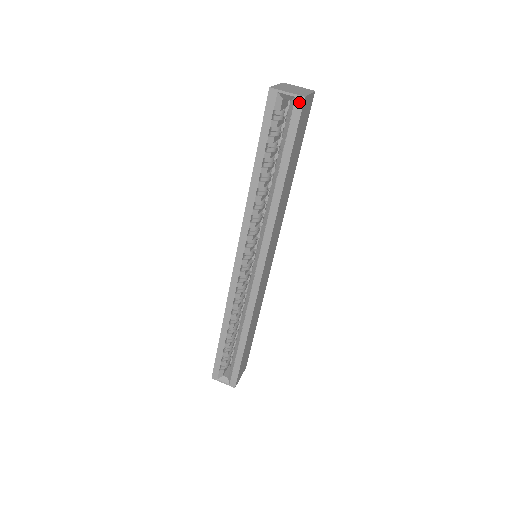
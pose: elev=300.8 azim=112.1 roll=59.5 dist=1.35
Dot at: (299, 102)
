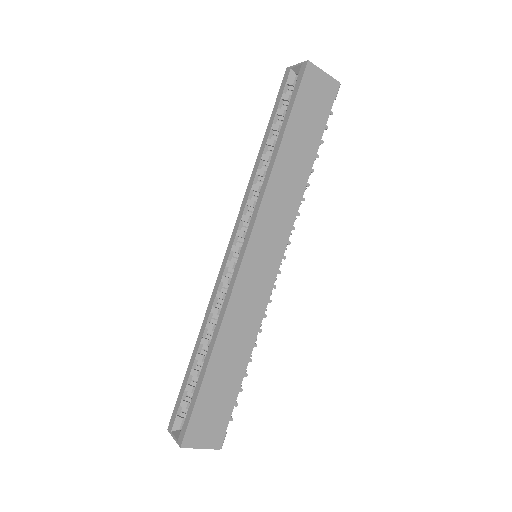
Dot at: (303, 67)
